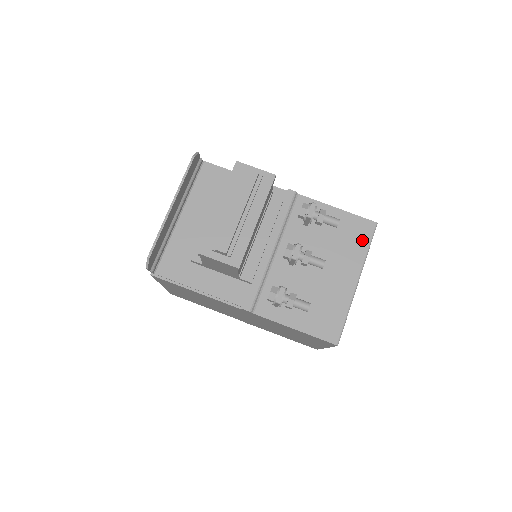
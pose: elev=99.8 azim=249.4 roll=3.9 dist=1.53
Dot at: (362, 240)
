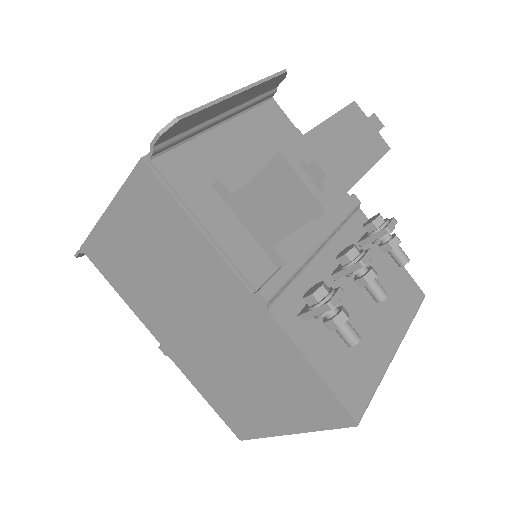
Dot at: (409, 304)
